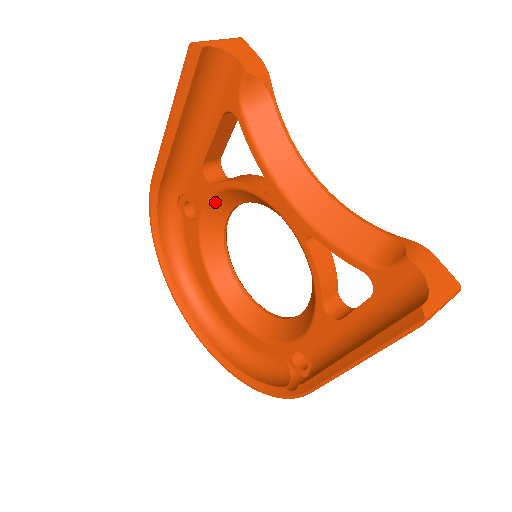
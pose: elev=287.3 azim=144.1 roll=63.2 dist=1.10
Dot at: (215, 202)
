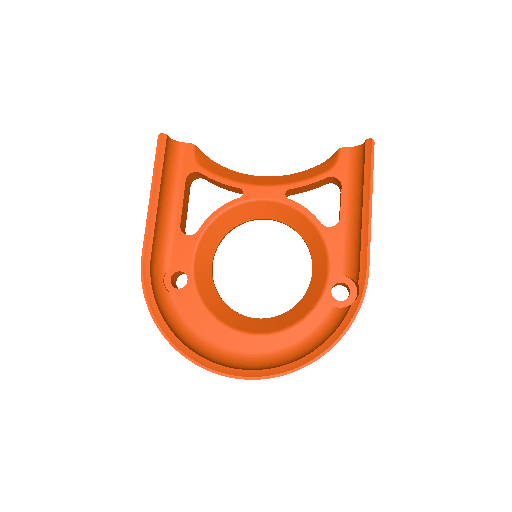
Dot at: (201, 251)
